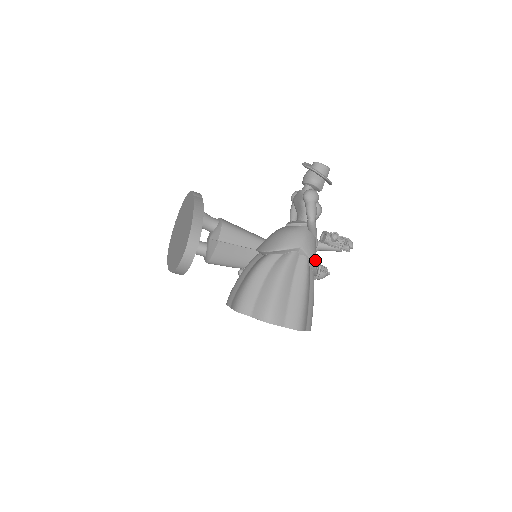
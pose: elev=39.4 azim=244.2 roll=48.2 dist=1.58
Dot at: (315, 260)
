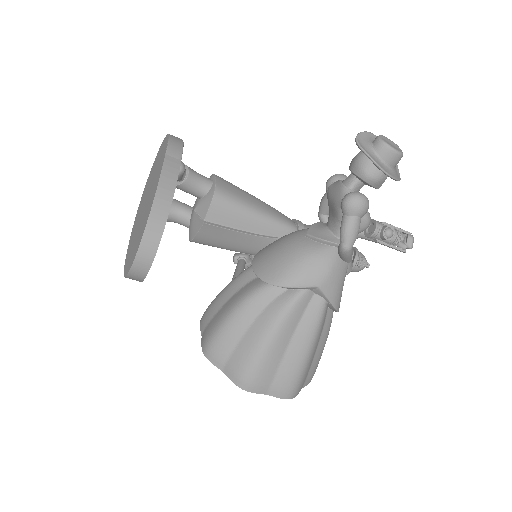
Dot at: (338, 300)
